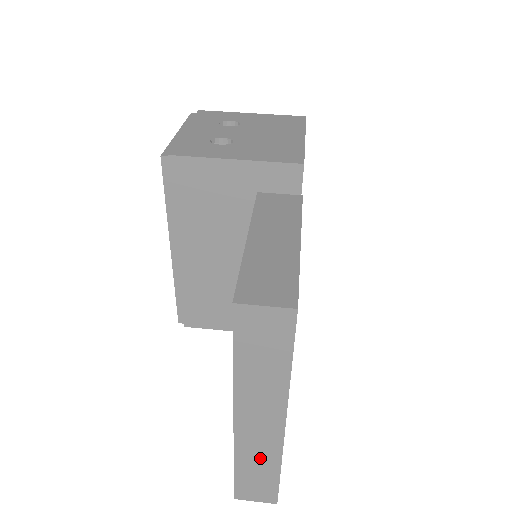
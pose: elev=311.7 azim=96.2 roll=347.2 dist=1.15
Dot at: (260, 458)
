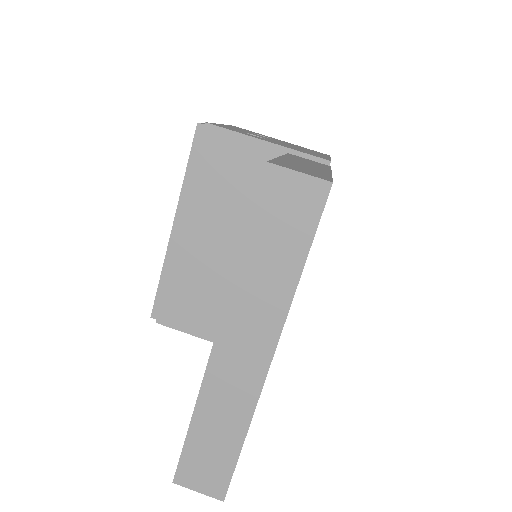
Dot at: (227, 411)
